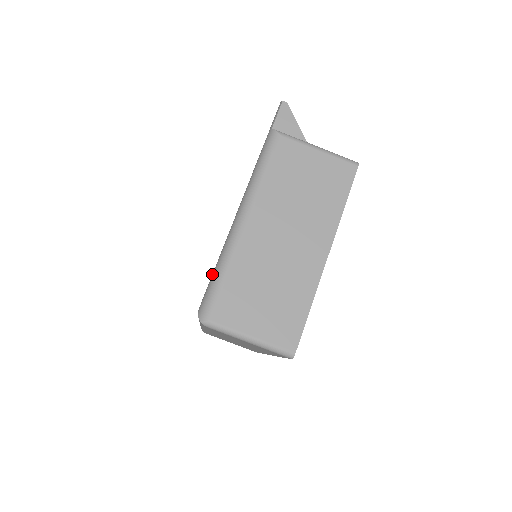
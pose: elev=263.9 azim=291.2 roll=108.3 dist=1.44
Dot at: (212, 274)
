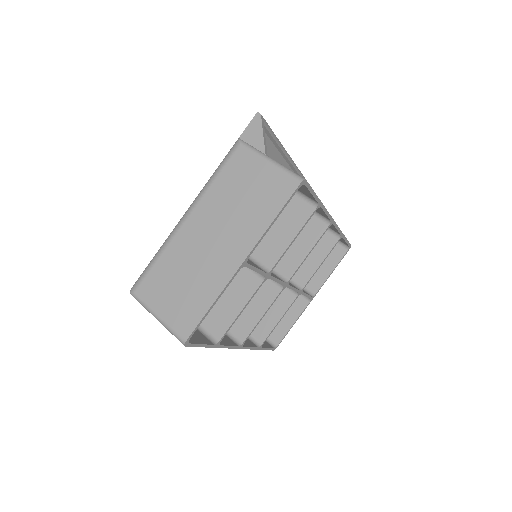
Dot at: occluded
